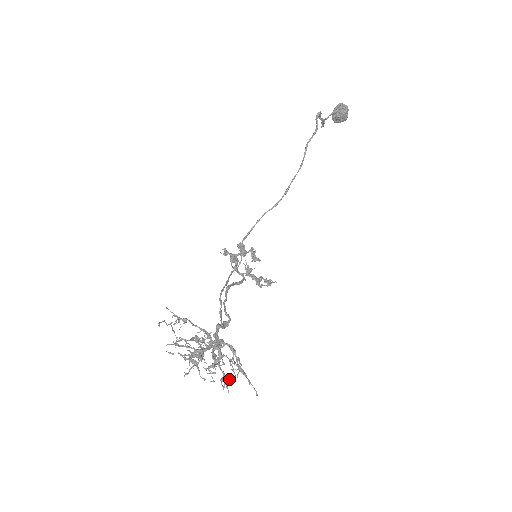
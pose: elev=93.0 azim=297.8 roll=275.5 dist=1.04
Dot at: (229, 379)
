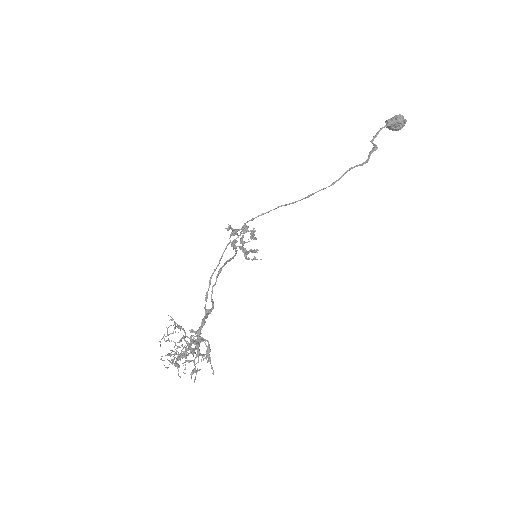
Dot at: (198, 370)
